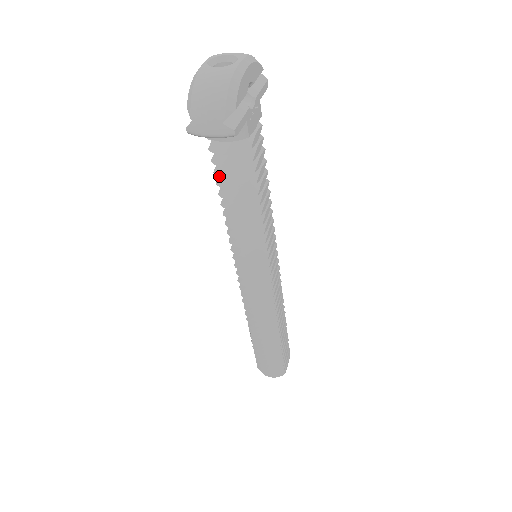
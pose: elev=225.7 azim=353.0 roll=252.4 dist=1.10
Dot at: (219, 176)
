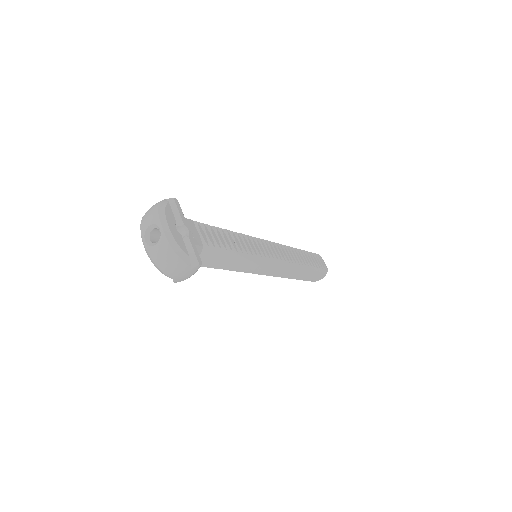
Dot at: occluded
